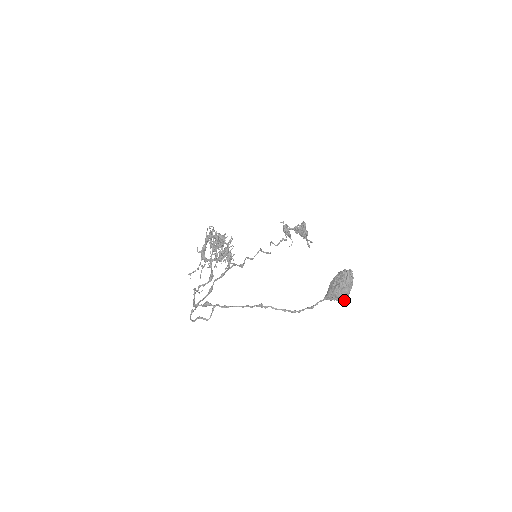
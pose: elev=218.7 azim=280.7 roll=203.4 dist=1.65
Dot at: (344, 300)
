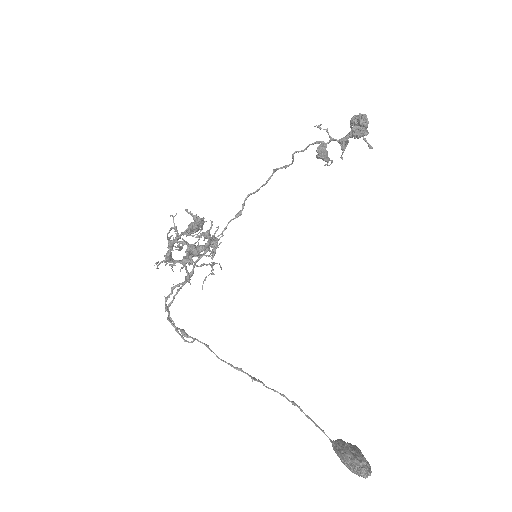
Dot at: occluded
